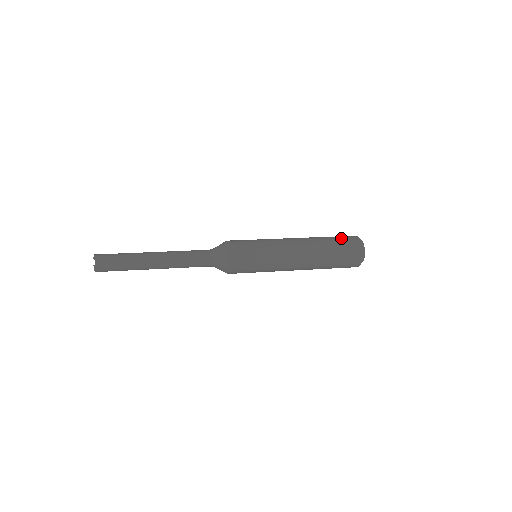
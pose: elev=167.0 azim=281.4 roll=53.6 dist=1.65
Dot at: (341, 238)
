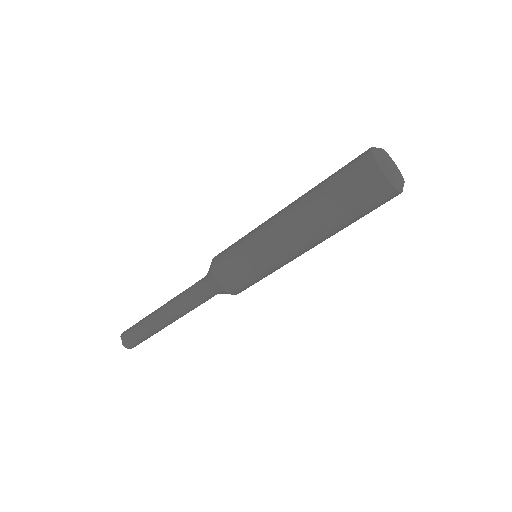
Dot at: (343, 167)
